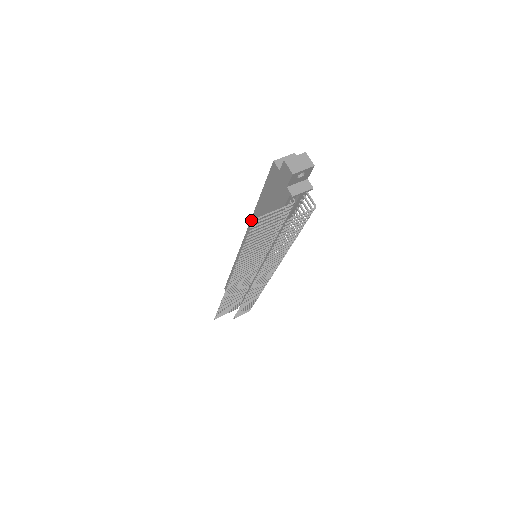
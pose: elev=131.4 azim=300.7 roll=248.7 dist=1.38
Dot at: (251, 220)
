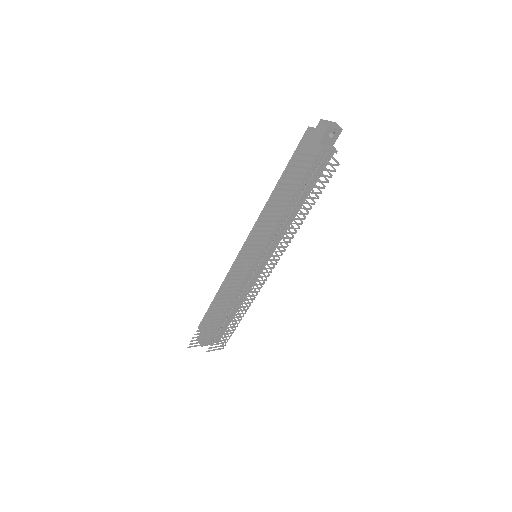
Dot at: (265, 206)
